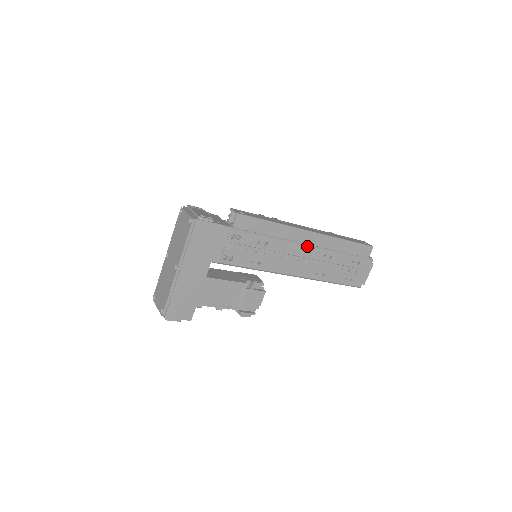
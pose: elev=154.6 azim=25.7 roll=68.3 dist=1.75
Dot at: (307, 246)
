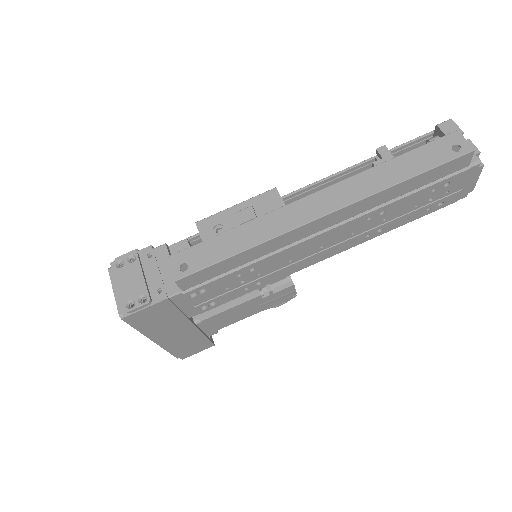
Dot at: (327, 231)
